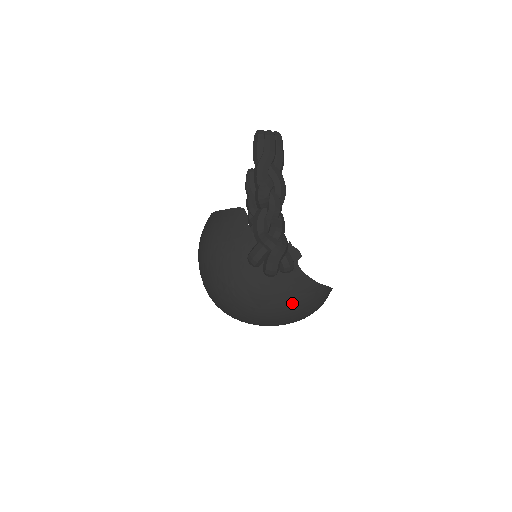
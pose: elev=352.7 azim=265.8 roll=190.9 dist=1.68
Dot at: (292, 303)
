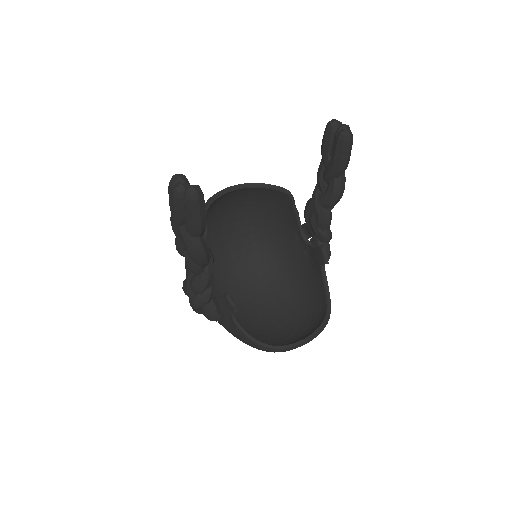
Dot at: occluded
